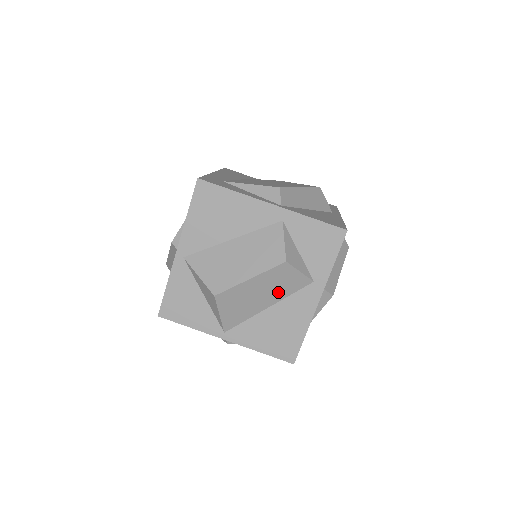
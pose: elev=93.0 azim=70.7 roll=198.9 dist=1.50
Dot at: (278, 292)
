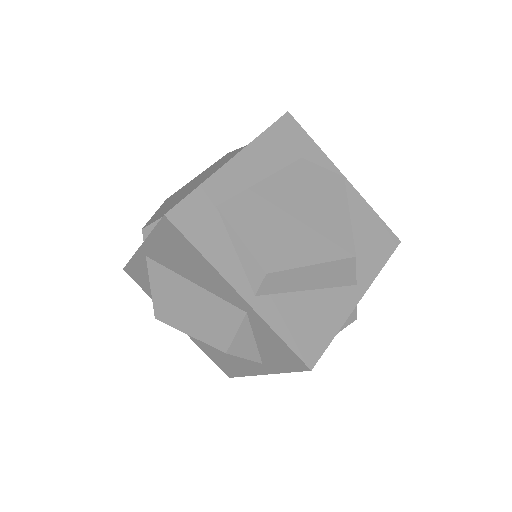
Dot at: occluded
